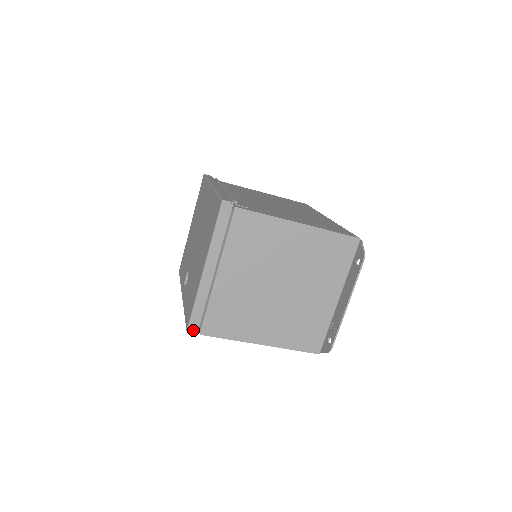
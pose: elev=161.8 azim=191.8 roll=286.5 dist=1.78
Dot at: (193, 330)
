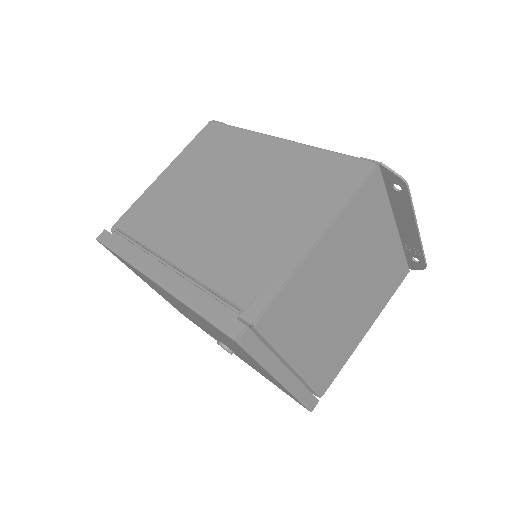
Dot at: (314, 405)
